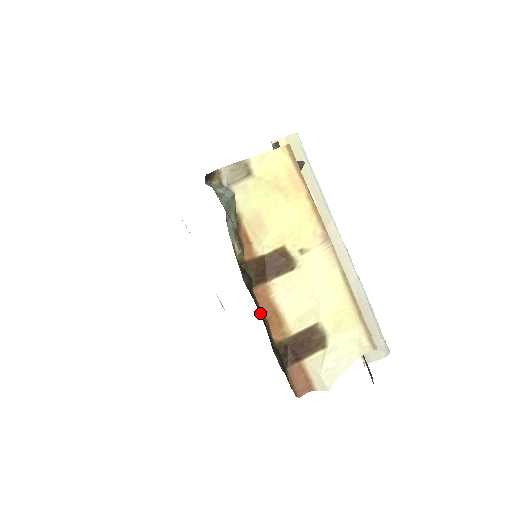
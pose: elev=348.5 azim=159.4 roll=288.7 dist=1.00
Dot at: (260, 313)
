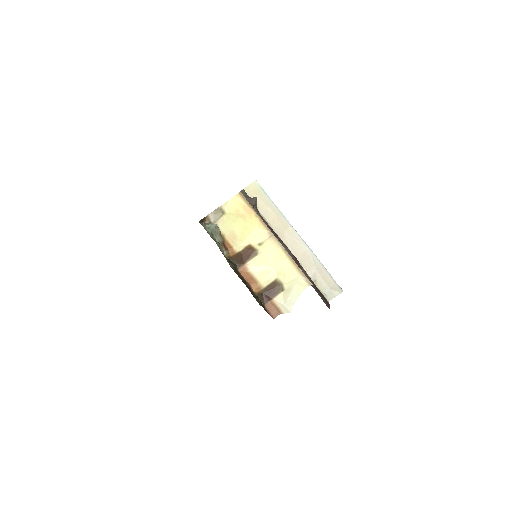
Dot at: (243, 280)
